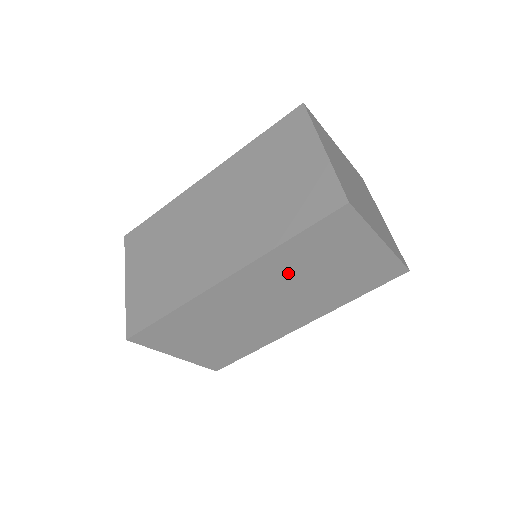
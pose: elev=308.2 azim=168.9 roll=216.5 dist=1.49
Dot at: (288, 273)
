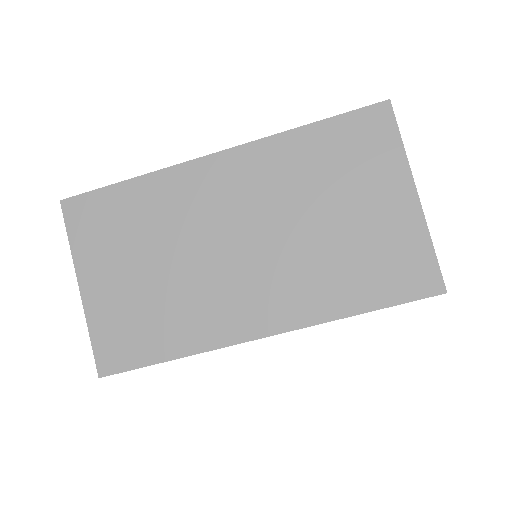
Dot at: occluded
